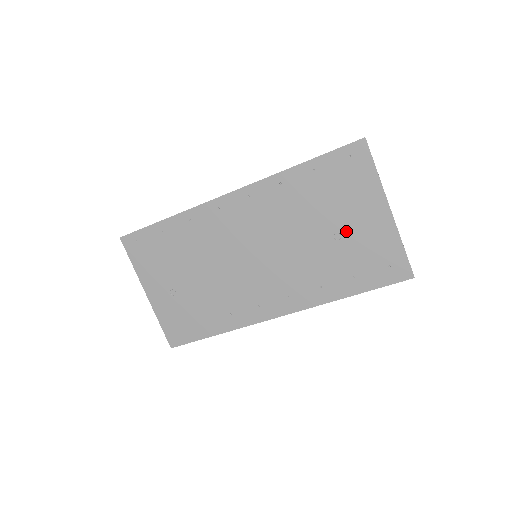
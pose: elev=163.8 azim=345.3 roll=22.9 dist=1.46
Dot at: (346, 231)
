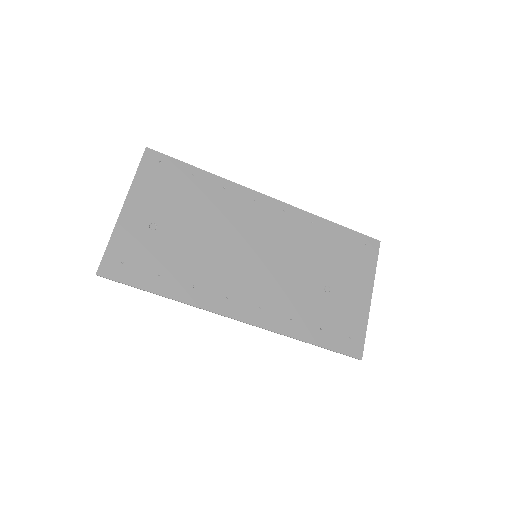
Dot at: (335, 290)
